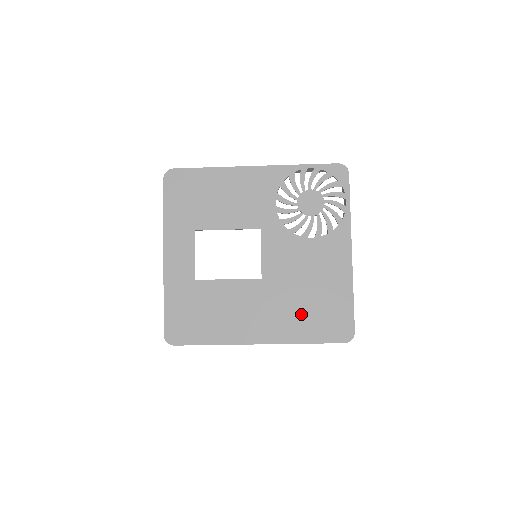
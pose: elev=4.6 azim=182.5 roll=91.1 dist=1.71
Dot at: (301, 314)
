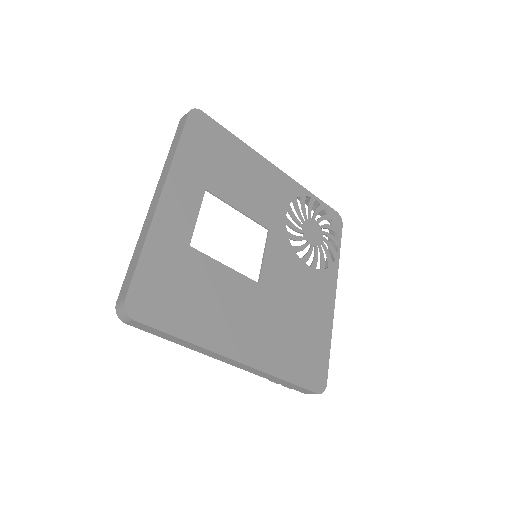
Dot at: (286, 343)
